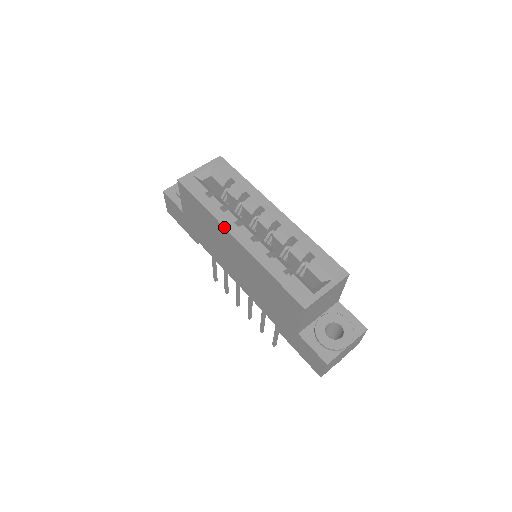
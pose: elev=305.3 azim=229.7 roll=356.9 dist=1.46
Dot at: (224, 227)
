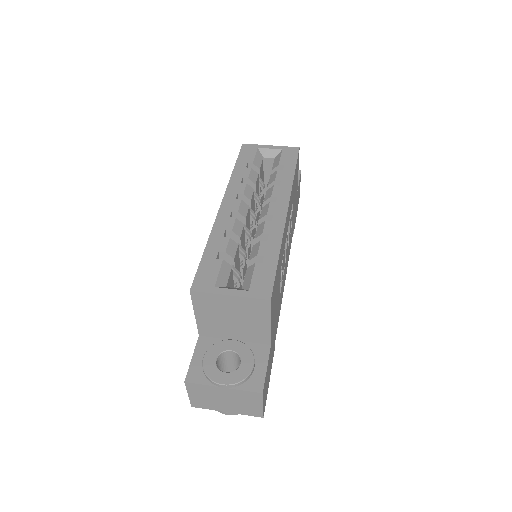
Dot at: (225, 191)
